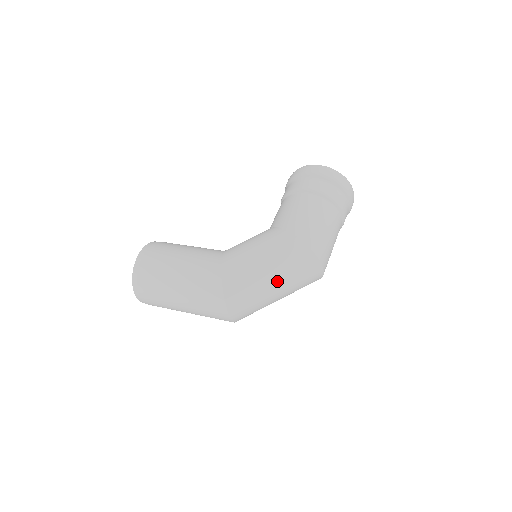
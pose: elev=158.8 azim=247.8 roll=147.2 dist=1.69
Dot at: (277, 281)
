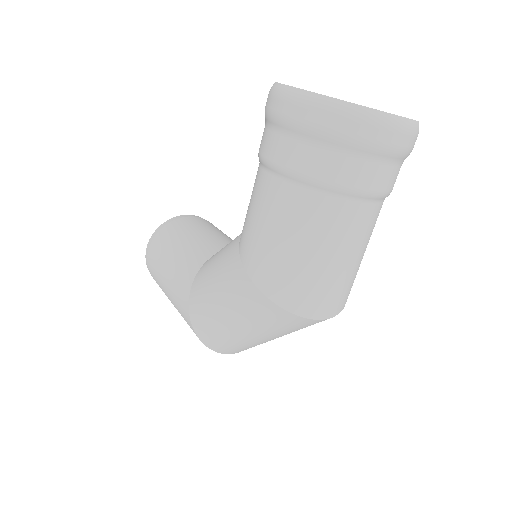
Dot at: (253, 334)
